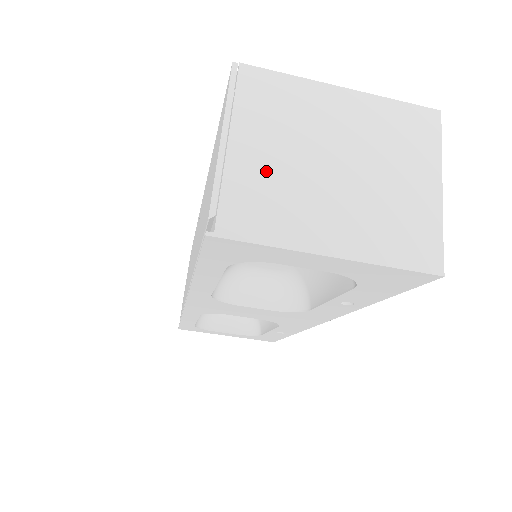
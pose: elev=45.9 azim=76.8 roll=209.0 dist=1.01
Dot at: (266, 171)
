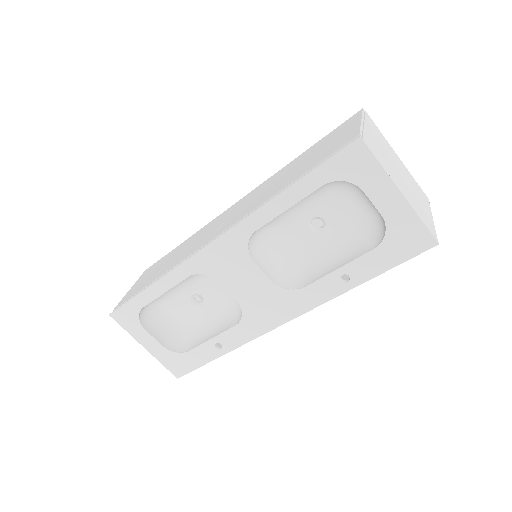
Dot at: (377, 146)
